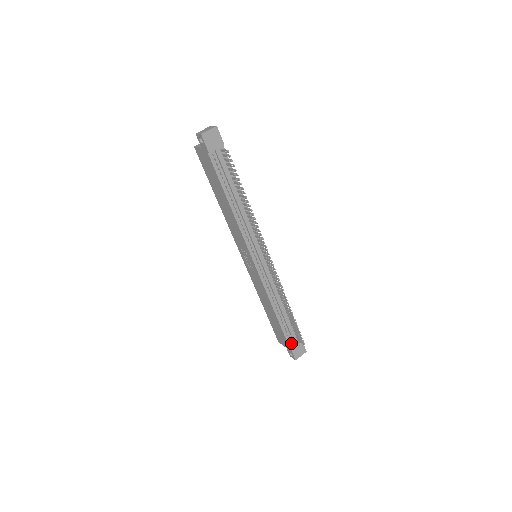
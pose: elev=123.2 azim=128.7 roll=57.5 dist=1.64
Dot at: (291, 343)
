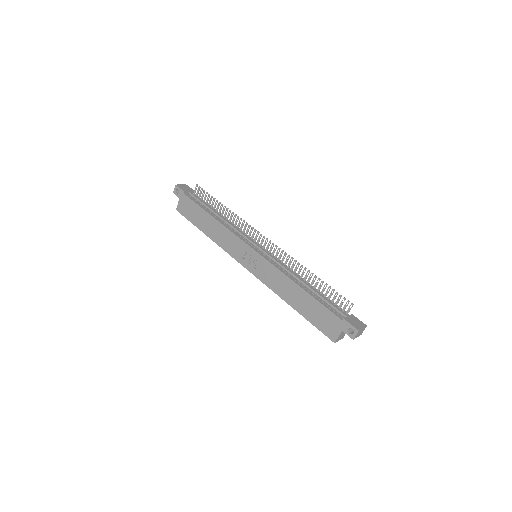
Dot at: (340, 317)
